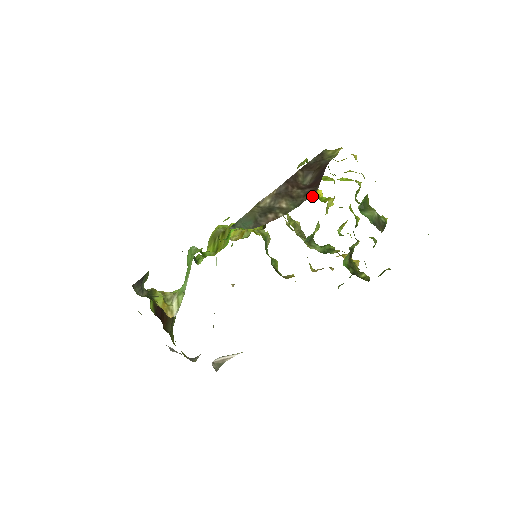
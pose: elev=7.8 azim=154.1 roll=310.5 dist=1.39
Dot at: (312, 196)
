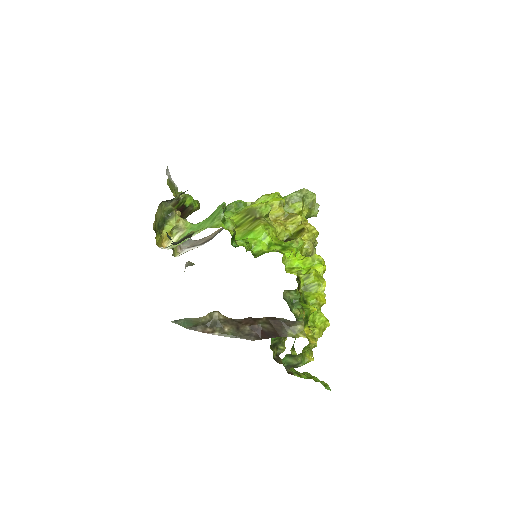
Dot at: (250, 339)
